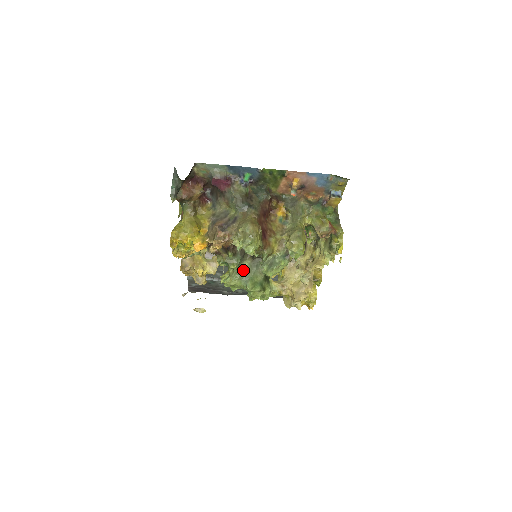
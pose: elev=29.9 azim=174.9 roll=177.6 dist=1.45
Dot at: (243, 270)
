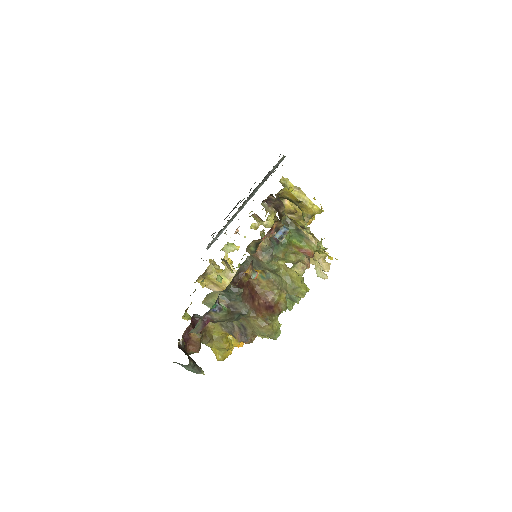
Dot at: occluded
